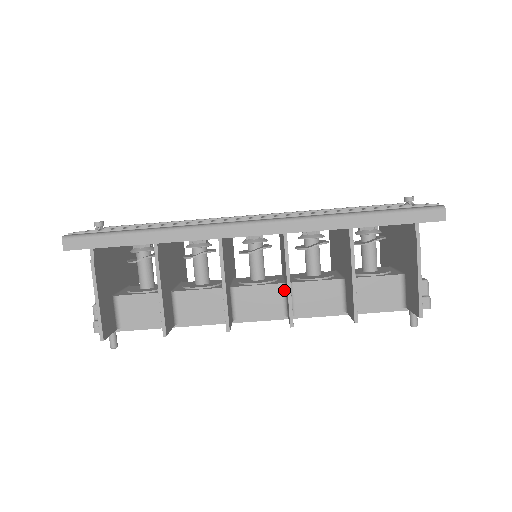
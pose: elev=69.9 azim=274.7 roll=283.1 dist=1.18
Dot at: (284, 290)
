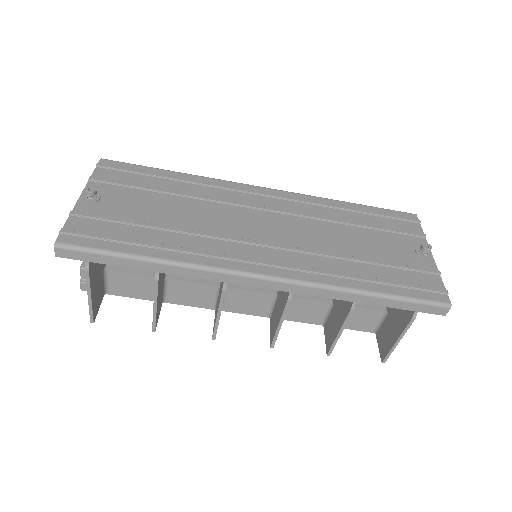
Dot at: (274, 300)
